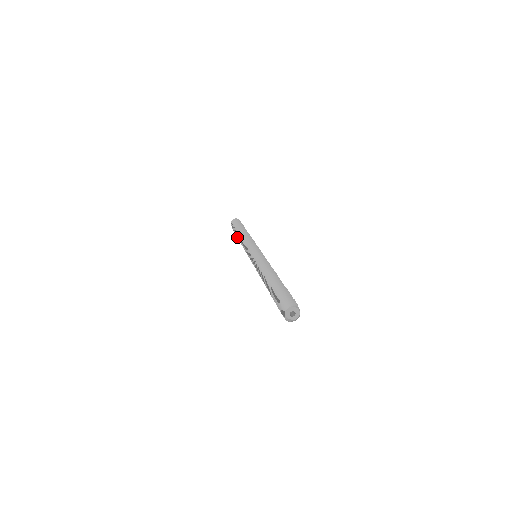
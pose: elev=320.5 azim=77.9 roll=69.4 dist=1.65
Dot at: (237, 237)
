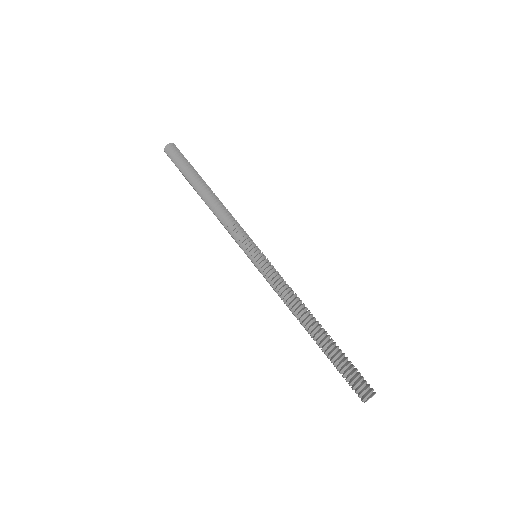
Dot at: (193, 188)
